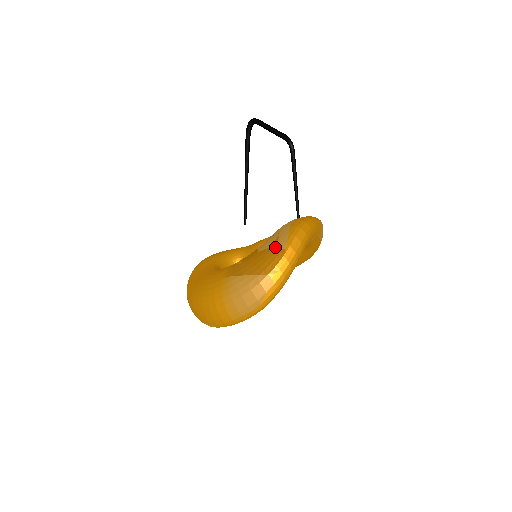
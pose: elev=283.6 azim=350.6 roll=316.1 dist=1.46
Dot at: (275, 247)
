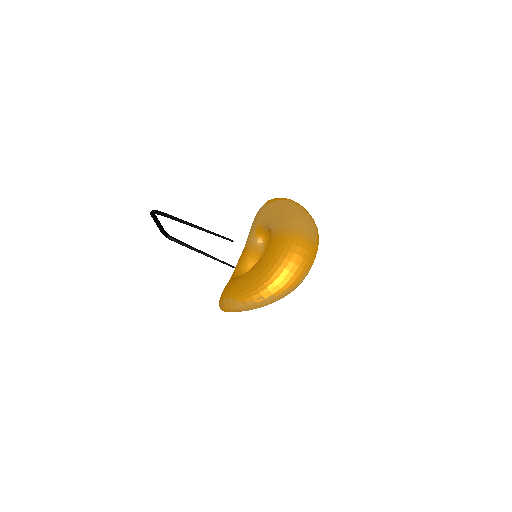
Dot at: (283, 205)
